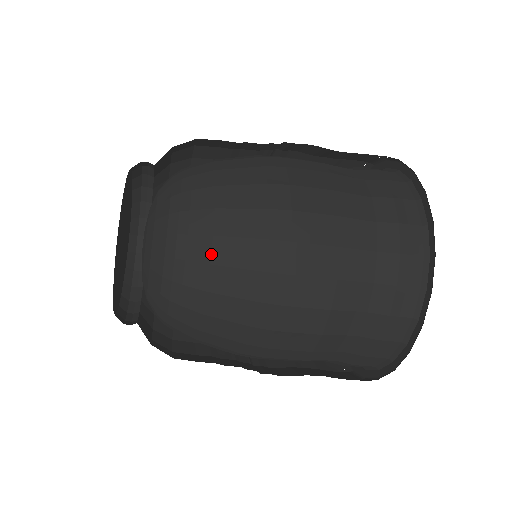
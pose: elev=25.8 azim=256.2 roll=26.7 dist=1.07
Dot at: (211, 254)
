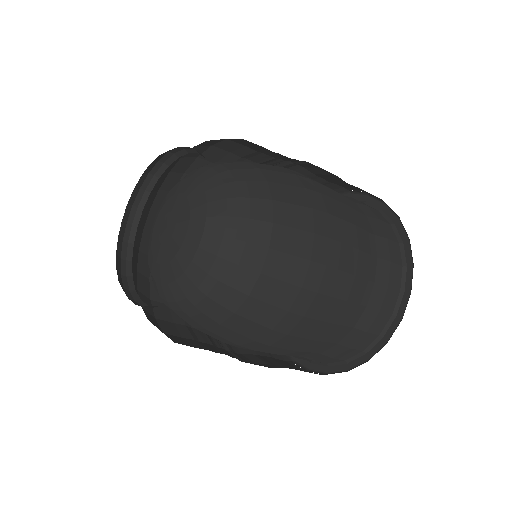
Dot at: (264, 264)
